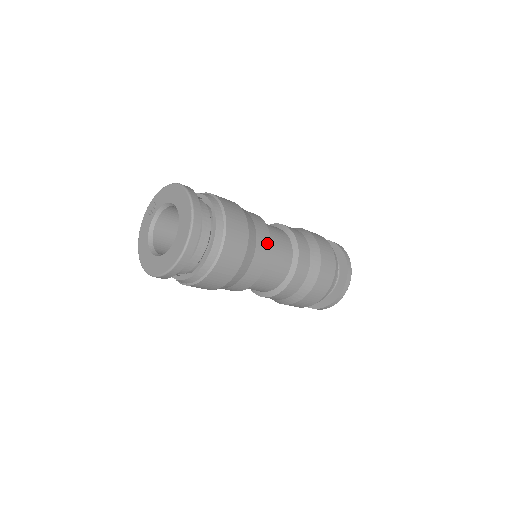
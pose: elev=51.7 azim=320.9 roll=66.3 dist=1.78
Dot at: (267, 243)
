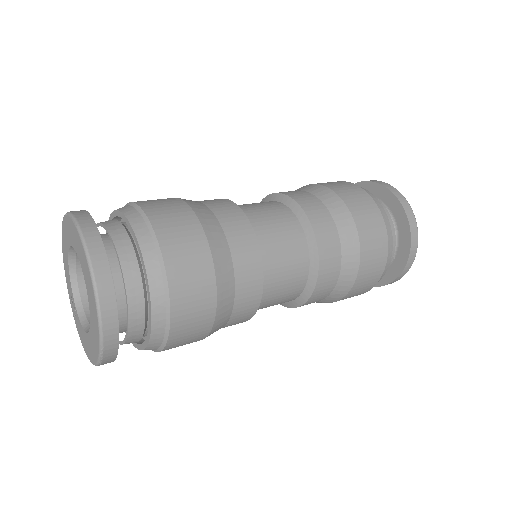
Dot at: (223, 201)
